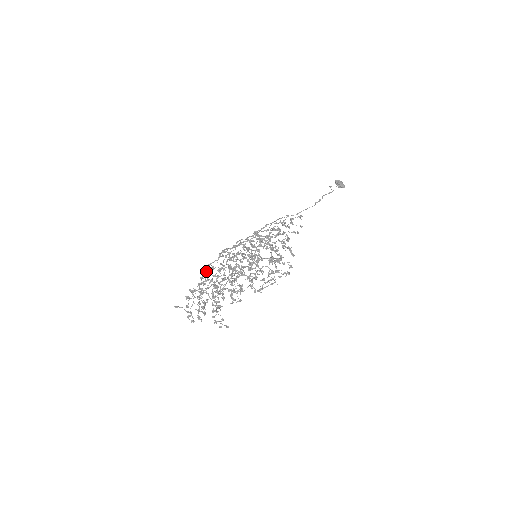
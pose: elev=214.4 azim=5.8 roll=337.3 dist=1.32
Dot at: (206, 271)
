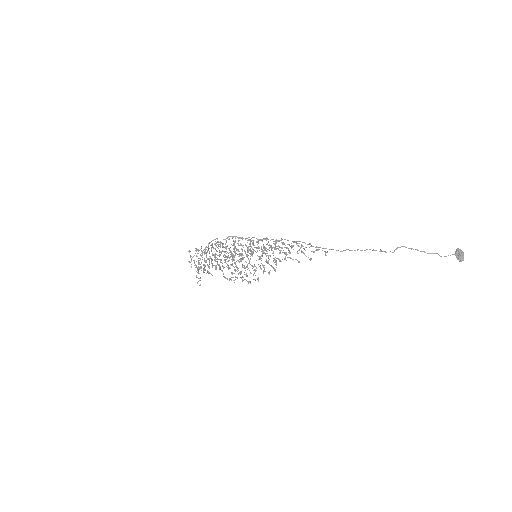
Dot at: (211, 241)
